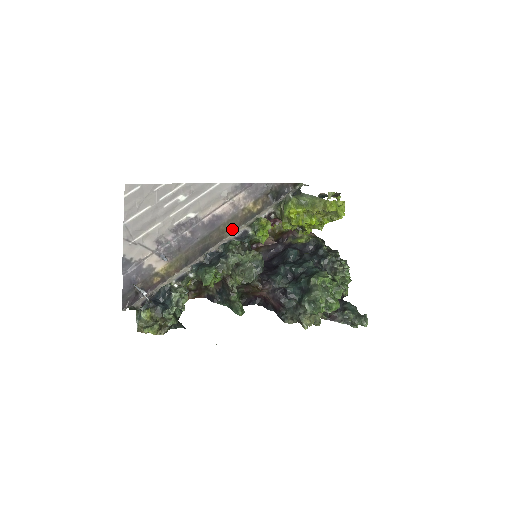
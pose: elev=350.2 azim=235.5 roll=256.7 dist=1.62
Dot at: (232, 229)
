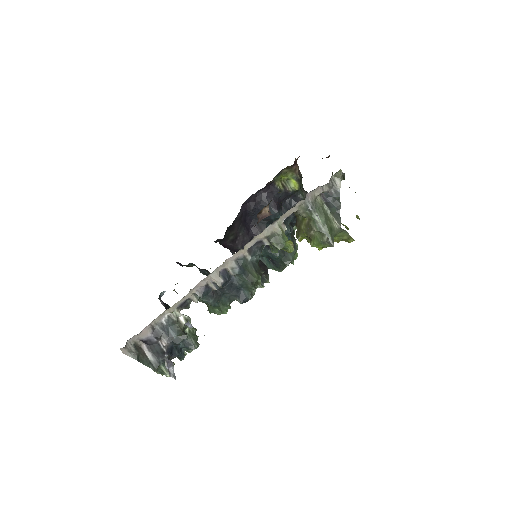
Dot at: occluded
